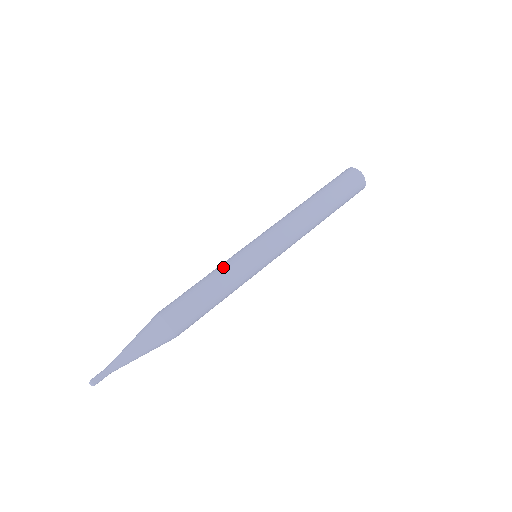
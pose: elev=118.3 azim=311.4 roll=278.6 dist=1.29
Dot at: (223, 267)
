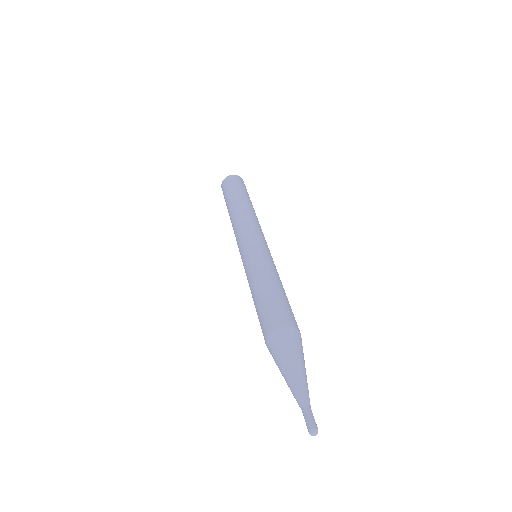
Dot at: (249, 276)
